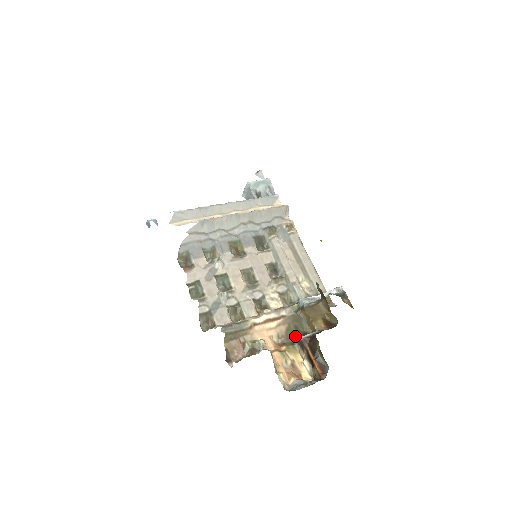
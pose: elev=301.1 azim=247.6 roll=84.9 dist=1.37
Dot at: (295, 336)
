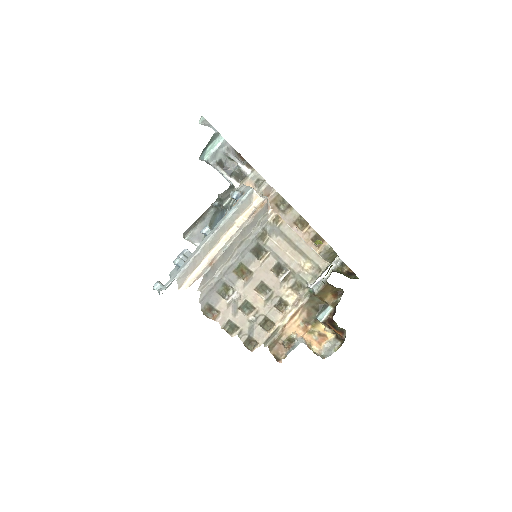
Dot at: (314, 314)
